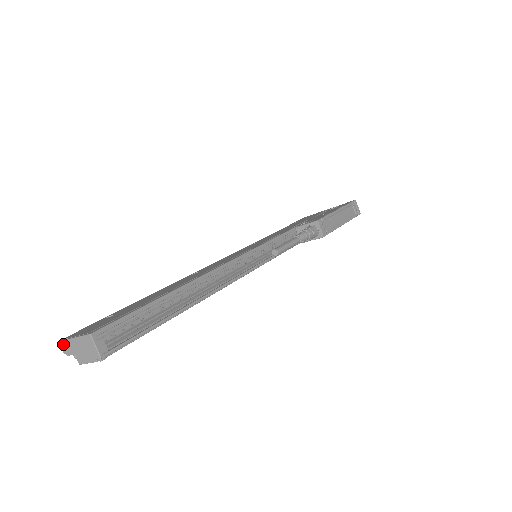
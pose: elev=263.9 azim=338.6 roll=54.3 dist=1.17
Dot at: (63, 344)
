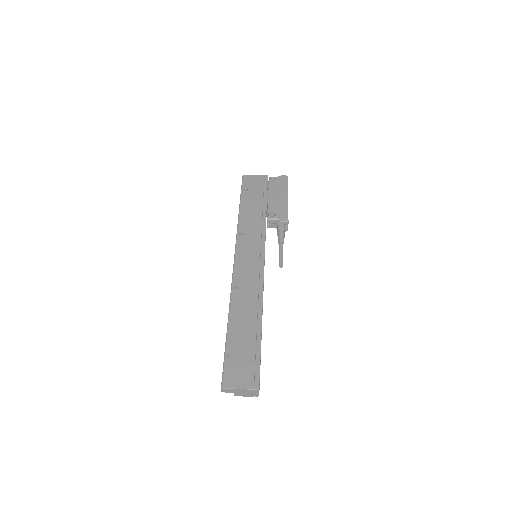
Dot at: (226, 390)
